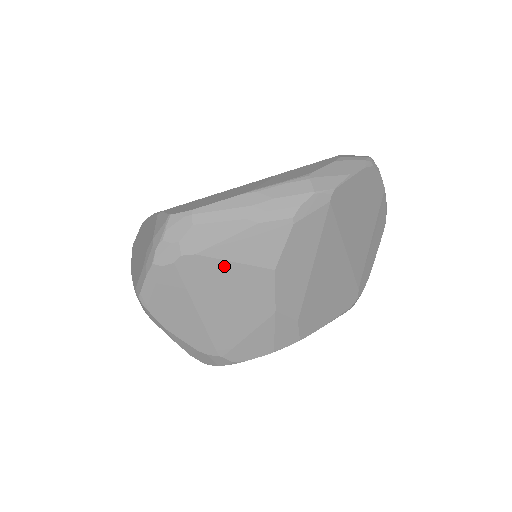
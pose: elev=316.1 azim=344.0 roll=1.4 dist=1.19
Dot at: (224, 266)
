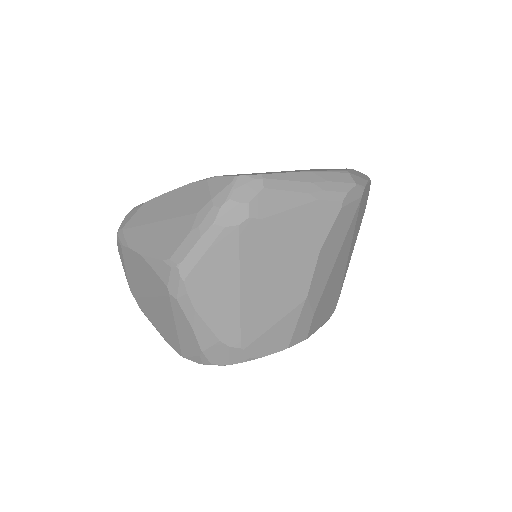
Dot at: (281, 238)
